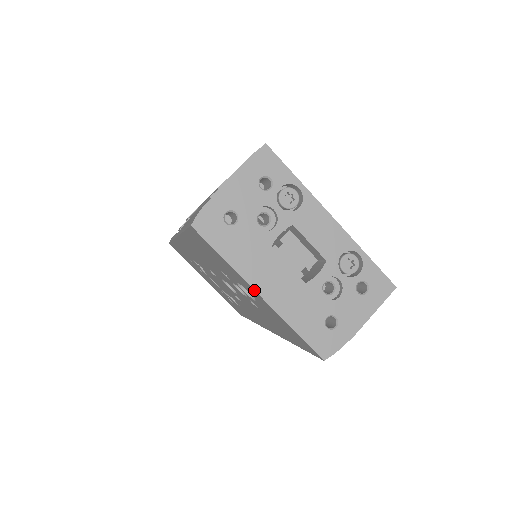
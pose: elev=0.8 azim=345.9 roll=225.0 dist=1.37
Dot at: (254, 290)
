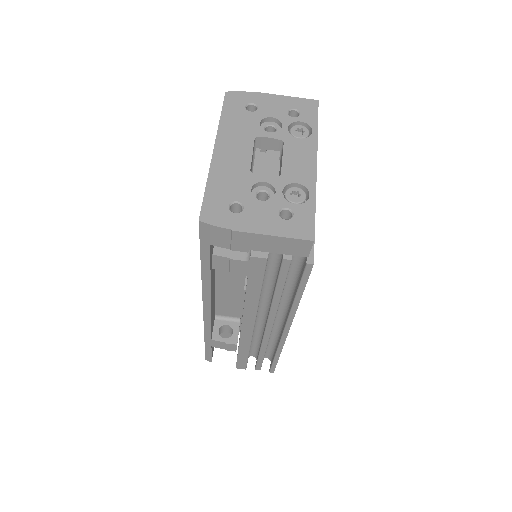
Dot at: (215, 144)
